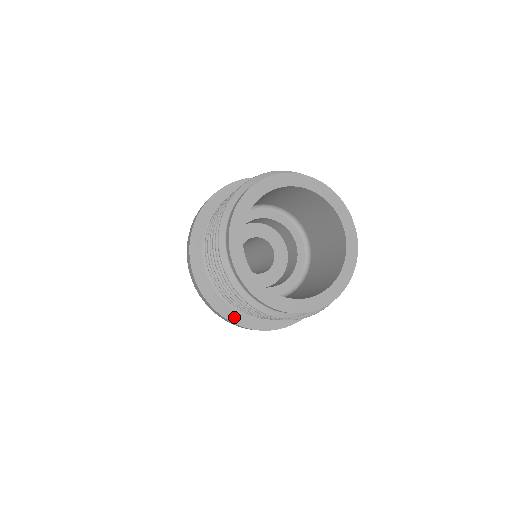
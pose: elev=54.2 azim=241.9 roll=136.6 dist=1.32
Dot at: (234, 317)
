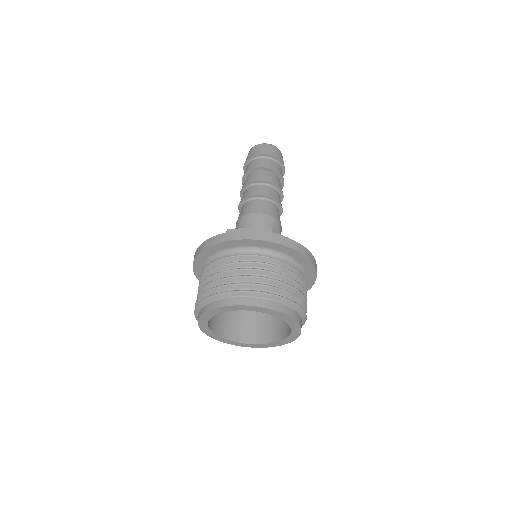
Dot at: occluded
